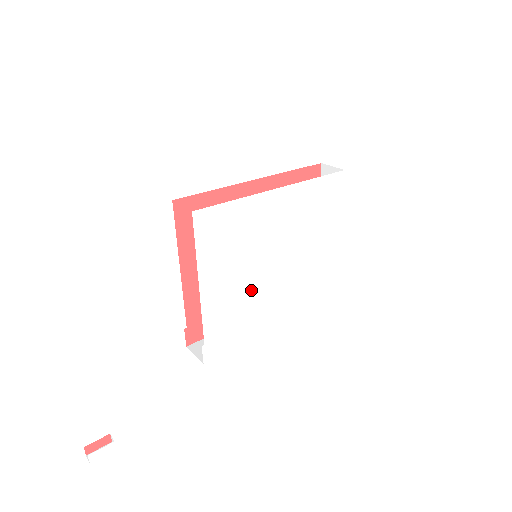
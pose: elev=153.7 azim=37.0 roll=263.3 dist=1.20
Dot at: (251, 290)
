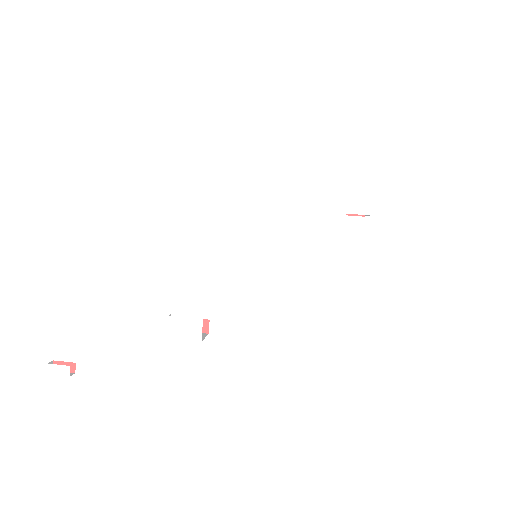
Dot at: (232, 281)
